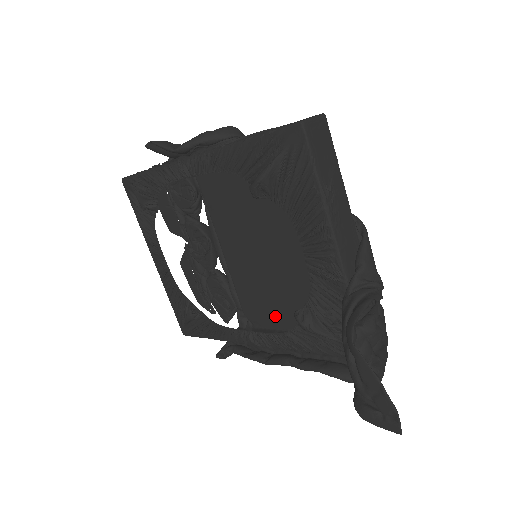
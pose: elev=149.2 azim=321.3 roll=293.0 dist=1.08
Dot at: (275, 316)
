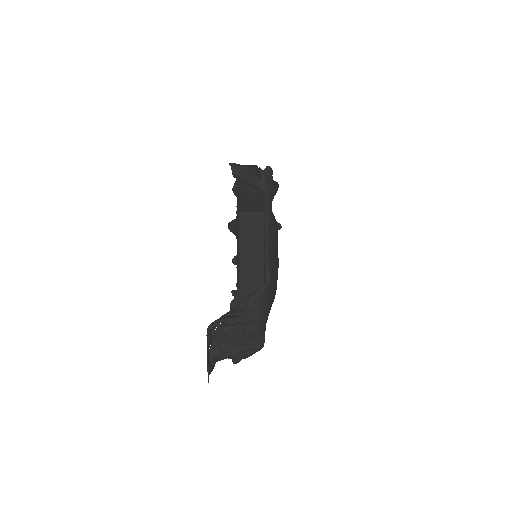
Dot at: occluded
